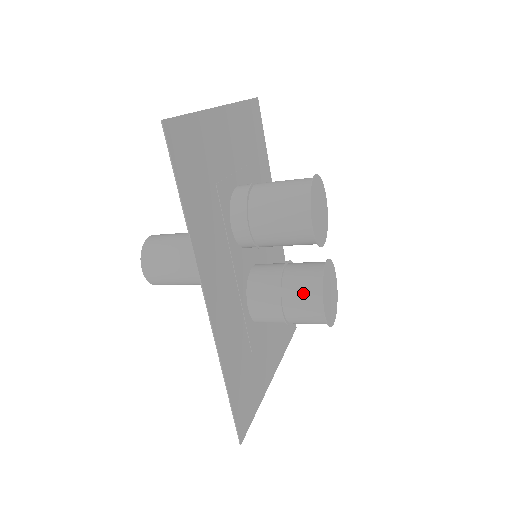
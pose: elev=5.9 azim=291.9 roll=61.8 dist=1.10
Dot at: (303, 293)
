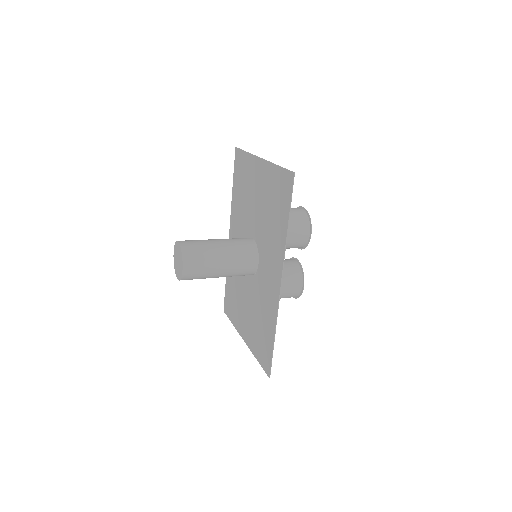
Dot at: (292, 278)
